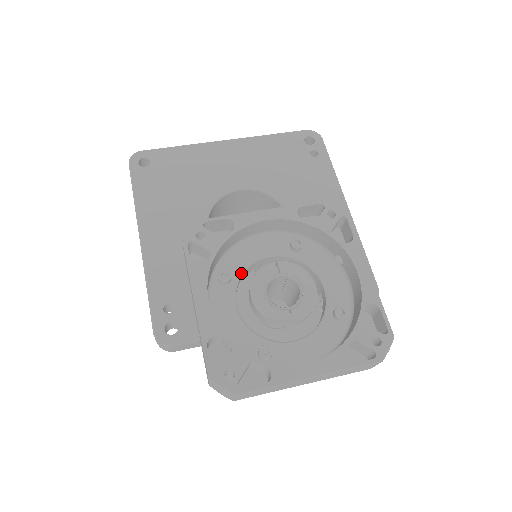
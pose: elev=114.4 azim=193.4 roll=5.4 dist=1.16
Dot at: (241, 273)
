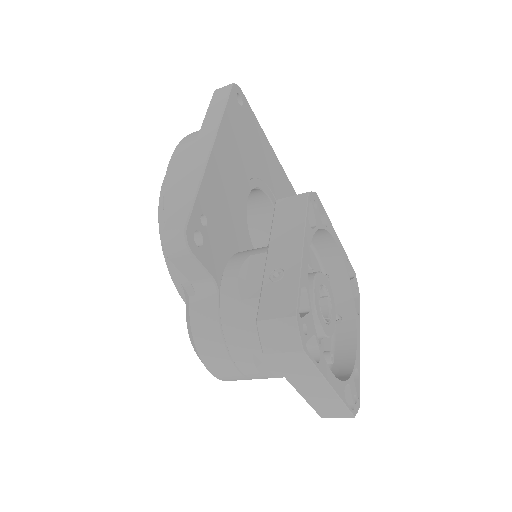
Dot at: occluded
